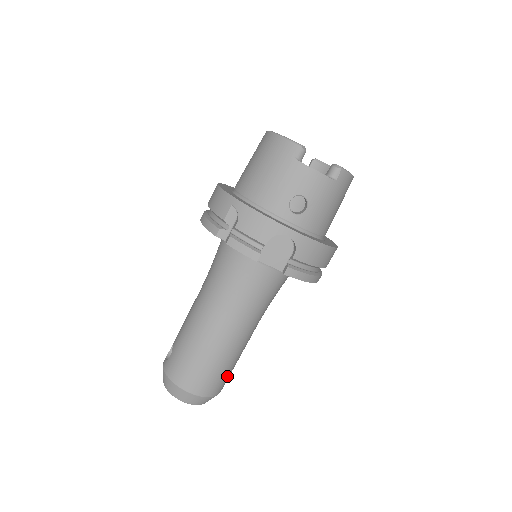
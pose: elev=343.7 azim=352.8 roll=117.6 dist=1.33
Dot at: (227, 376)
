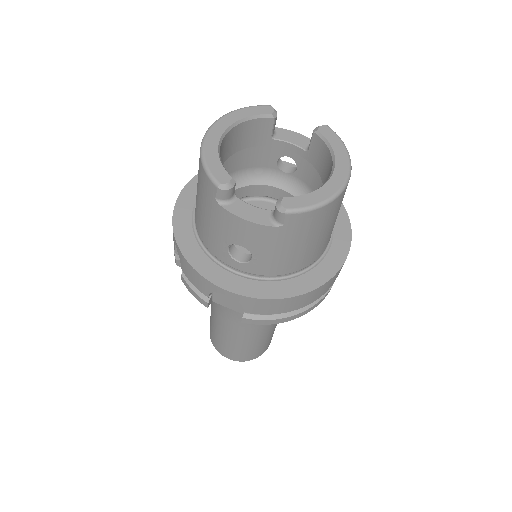
Dot at: (260, 348)
